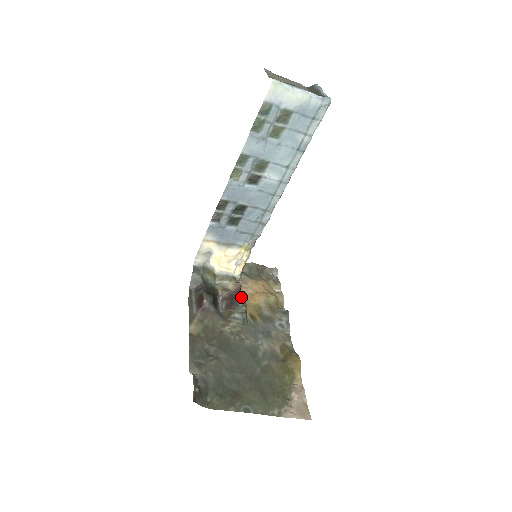
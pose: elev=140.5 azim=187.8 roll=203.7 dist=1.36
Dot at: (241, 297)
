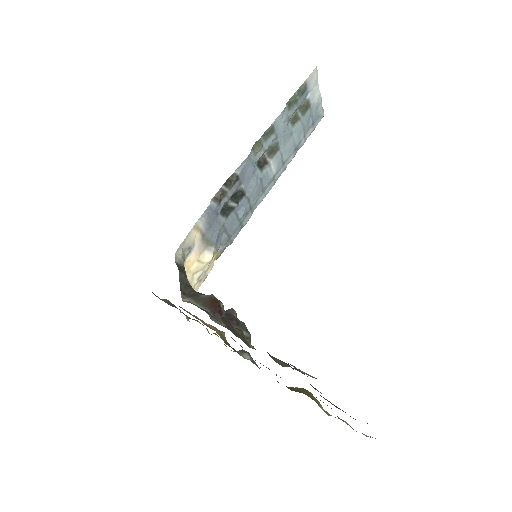
Dot at: (234, 313)
